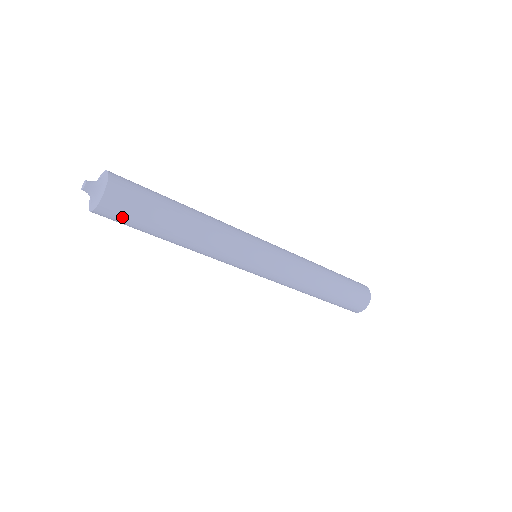
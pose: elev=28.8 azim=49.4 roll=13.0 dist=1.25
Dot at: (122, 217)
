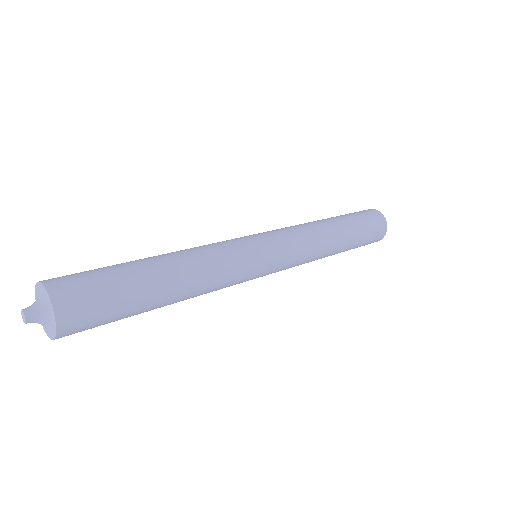
Dot at: (90, 328)
